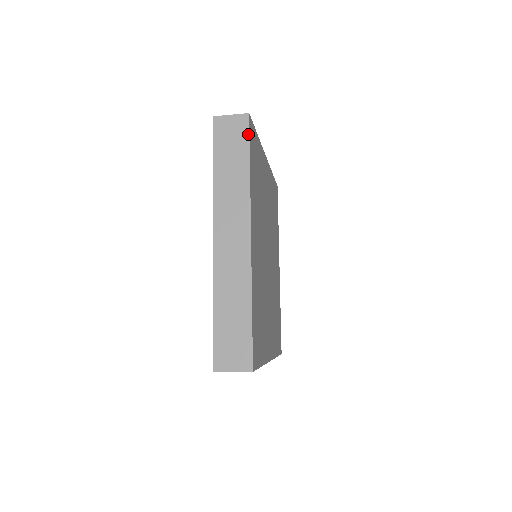
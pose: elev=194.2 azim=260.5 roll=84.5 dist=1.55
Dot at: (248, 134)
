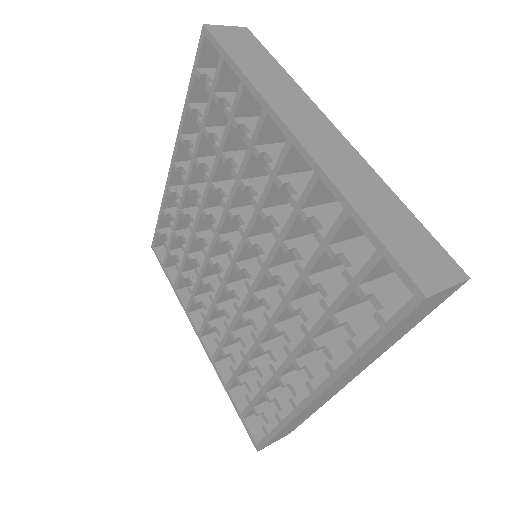
Dot at: occluded
